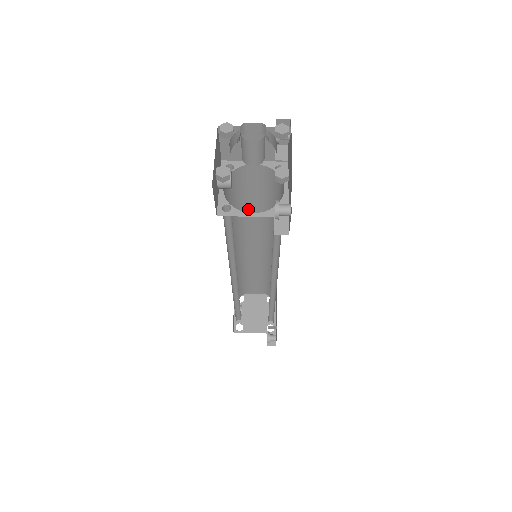
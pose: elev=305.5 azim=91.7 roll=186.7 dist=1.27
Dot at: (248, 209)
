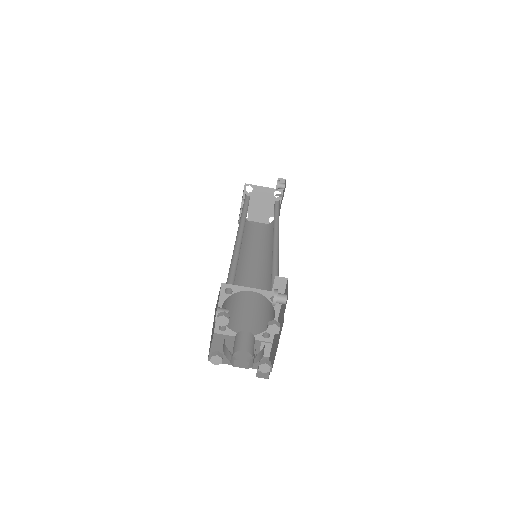
Dot at: occluded
